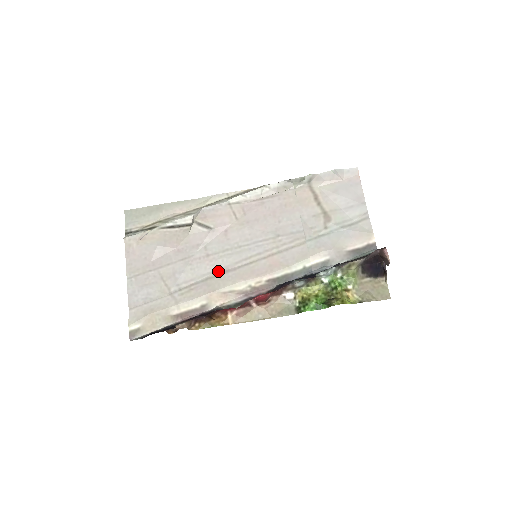
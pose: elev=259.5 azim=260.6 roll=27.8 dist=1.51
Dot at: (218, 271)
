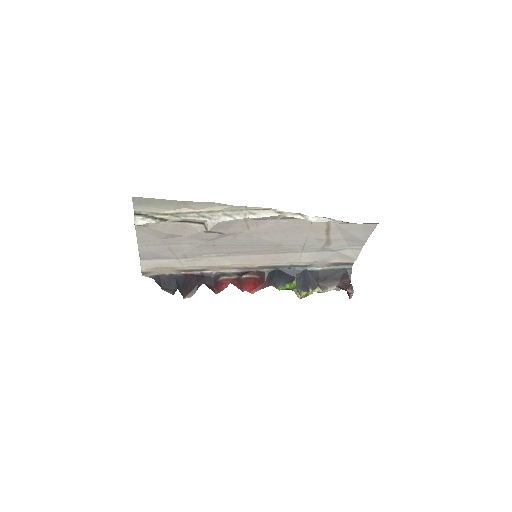
Dot at: (221, 254)
